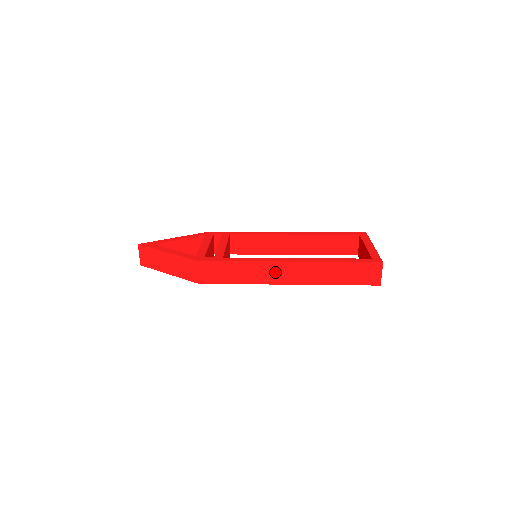
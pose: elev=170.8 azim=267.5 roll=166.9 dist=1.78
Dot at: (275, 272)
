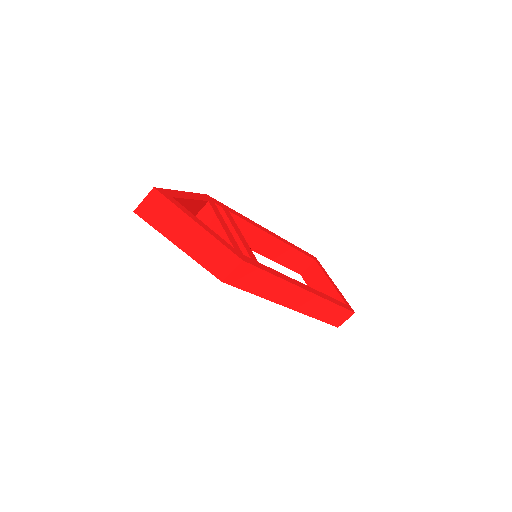
Dot at: (290, 295)
